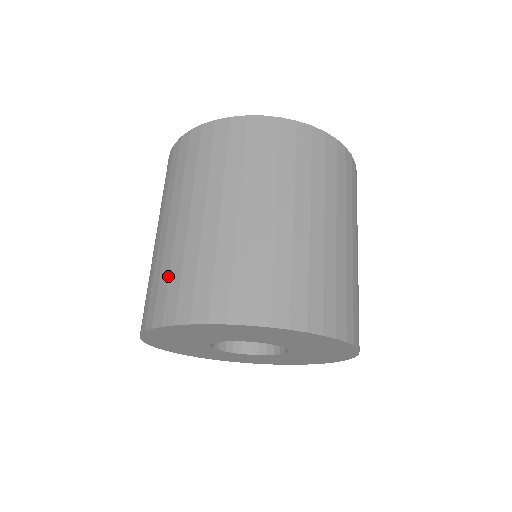
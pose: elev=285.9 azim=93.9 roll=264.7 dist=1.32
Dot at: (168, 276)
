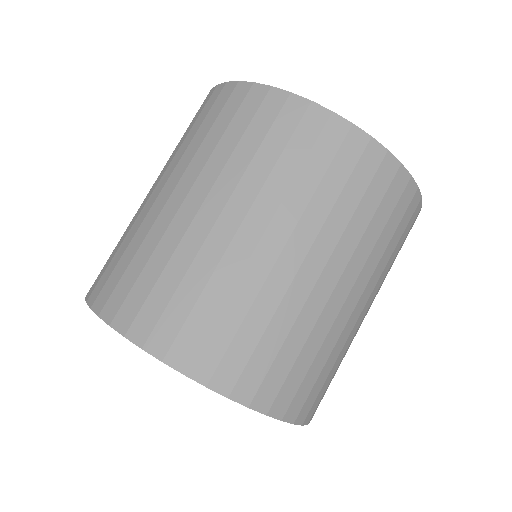
Dot at: (116, 250)
